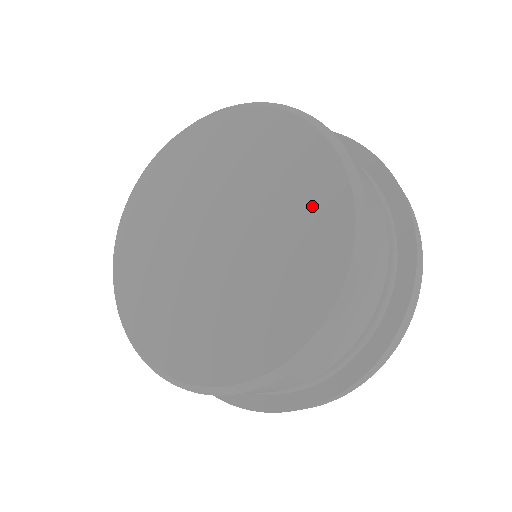
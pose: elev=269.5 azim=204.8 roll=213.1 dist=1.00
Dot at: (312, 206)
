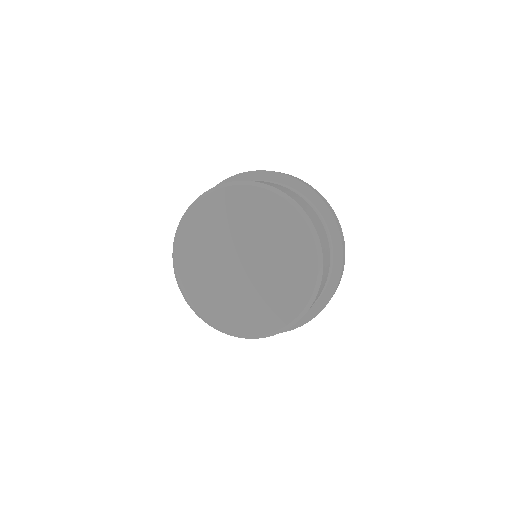
Dot at: (297, 263)
